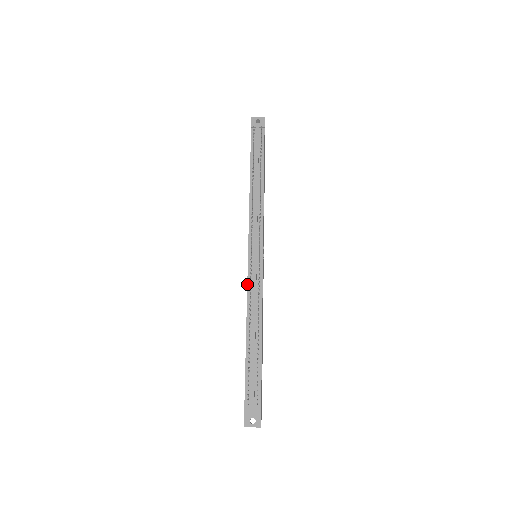
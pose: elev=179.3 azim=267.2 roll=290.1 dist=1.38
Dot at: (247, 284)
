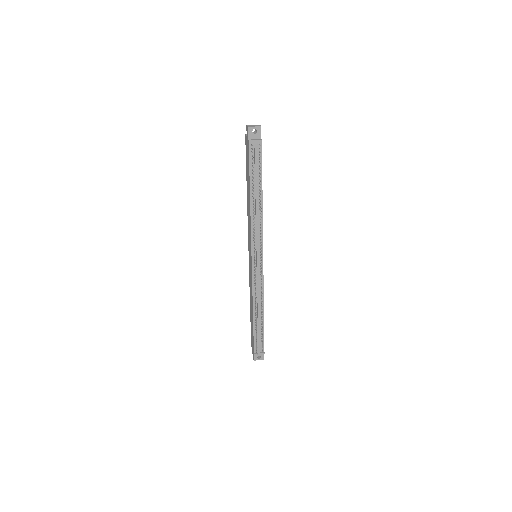
Dot at: (252, 283)
